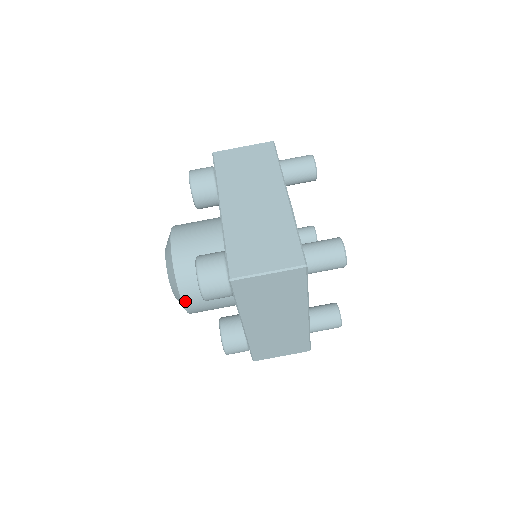
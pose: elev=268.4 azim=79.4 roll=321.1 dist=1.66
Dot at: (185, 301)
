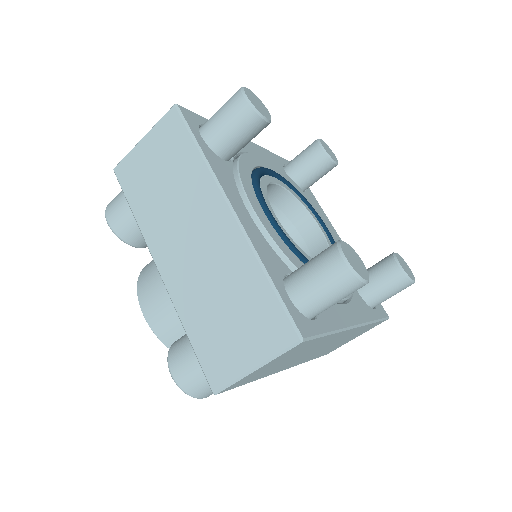
Dot at: occluded
